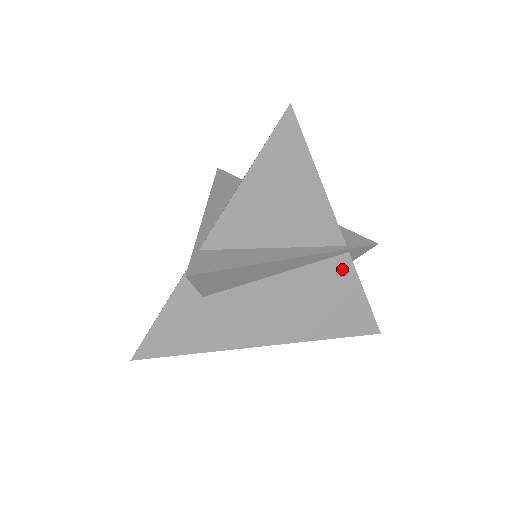
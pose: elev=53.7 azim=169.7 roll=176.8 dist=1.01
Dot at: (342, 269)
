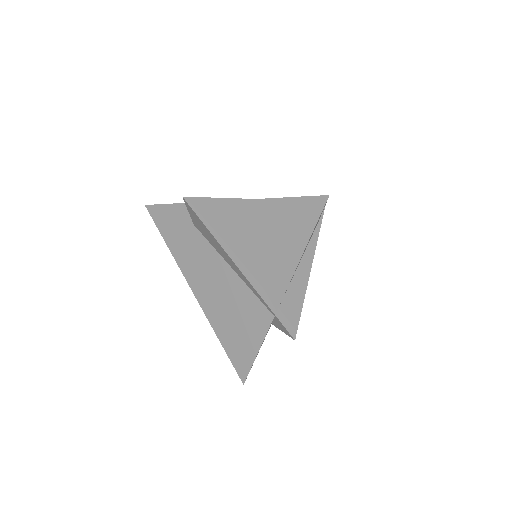
Dot at: occluded
